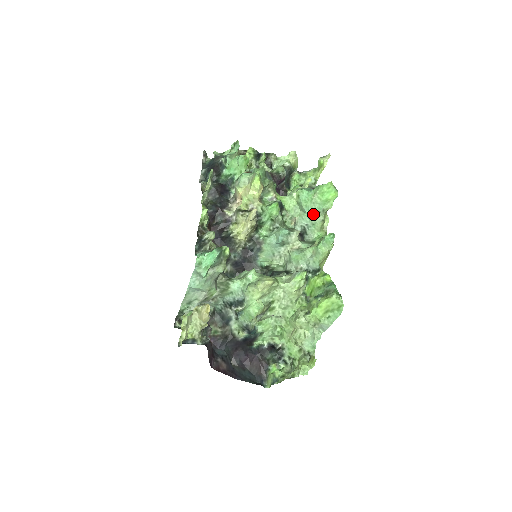
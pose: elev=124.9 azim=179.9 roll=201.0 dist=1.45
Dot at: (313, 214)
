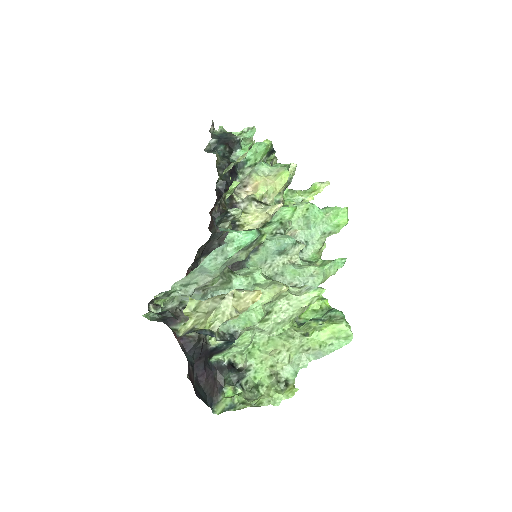
Dot at: (317, 233)
